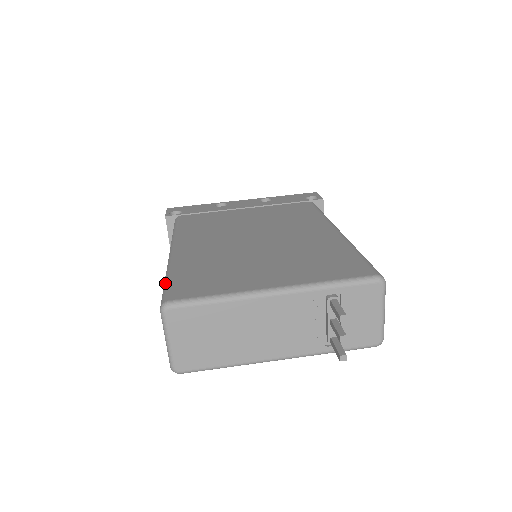
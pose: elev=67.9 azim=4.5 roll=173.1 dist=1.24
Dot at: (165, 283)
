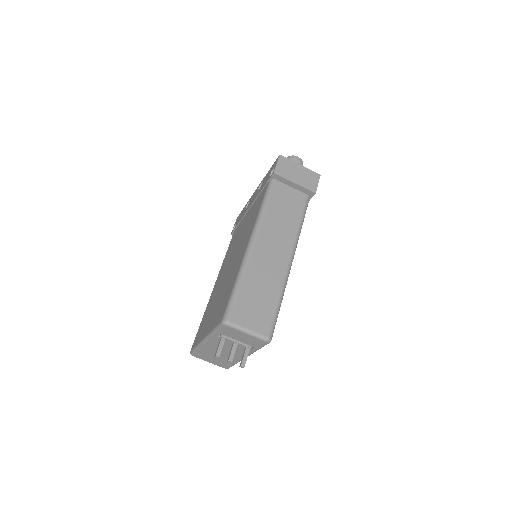
Dot at: occluded
